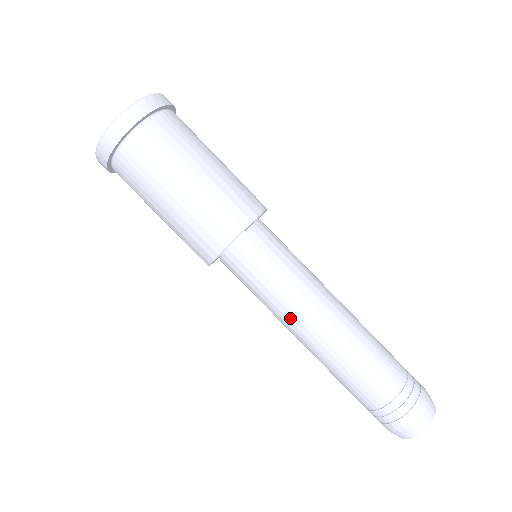
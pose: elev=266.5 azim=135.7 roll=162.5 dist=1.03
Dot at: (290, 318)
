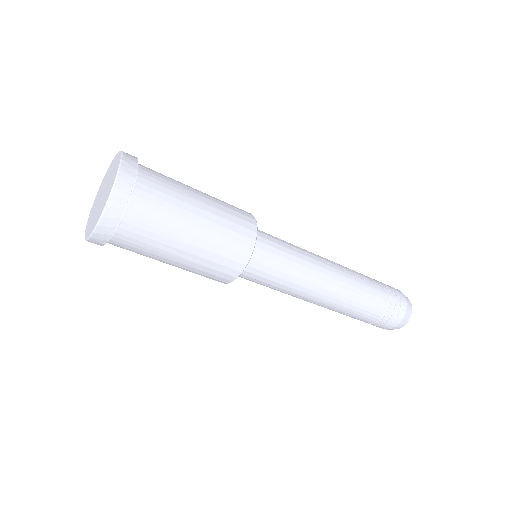
Dot at: occluded
